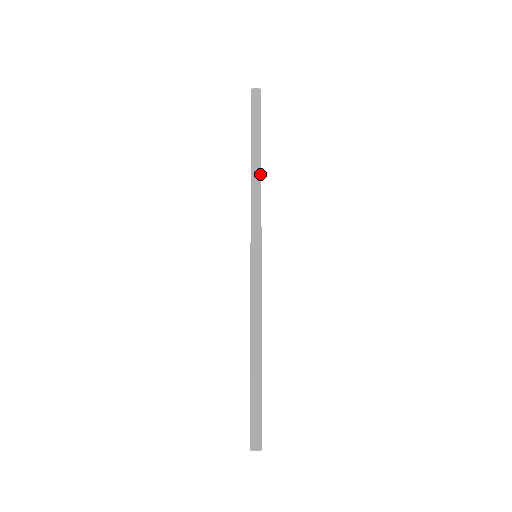
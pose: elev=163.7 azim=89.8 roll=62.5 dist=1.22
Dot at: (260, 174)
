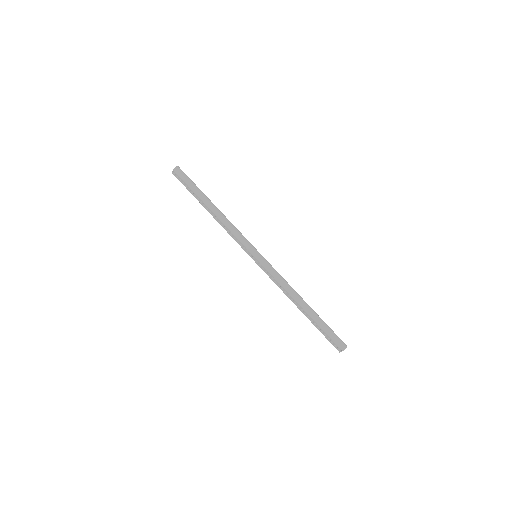
Dot at: (220, 212)
